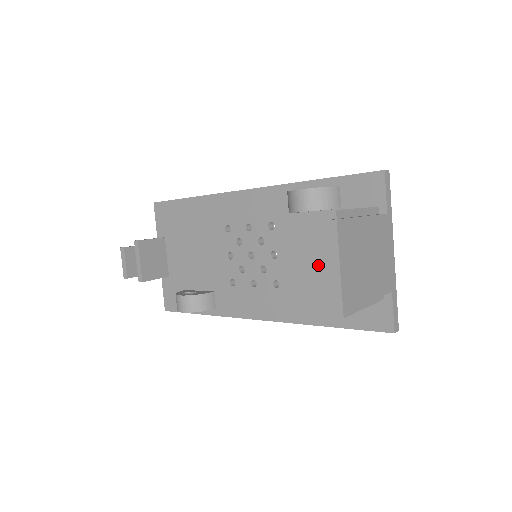
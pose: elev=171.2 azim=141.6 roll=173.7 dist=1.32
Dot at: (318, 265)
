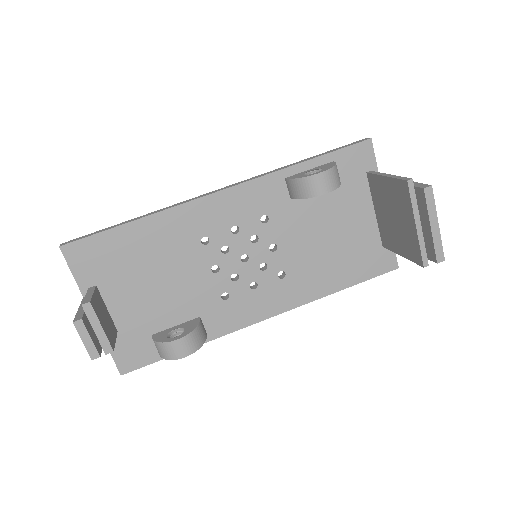
Dot at: (324, 240)
